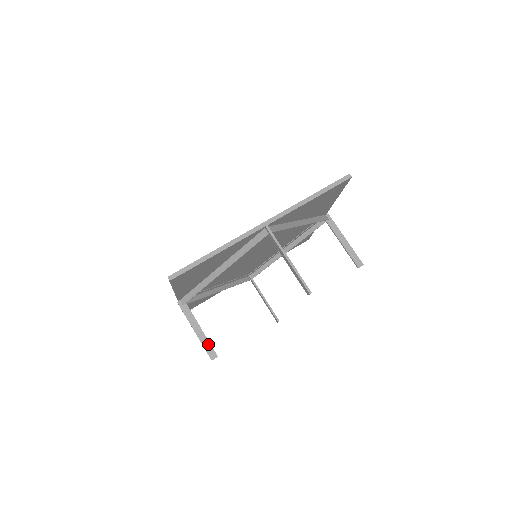
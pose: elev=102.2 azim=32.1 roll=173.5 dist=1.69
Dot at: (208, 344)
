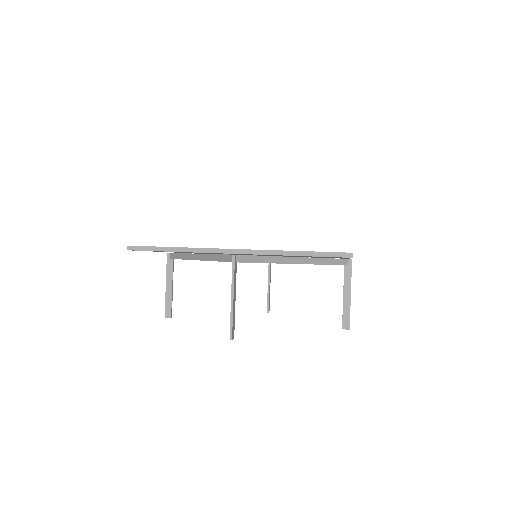
Dot at: (170, 303)
